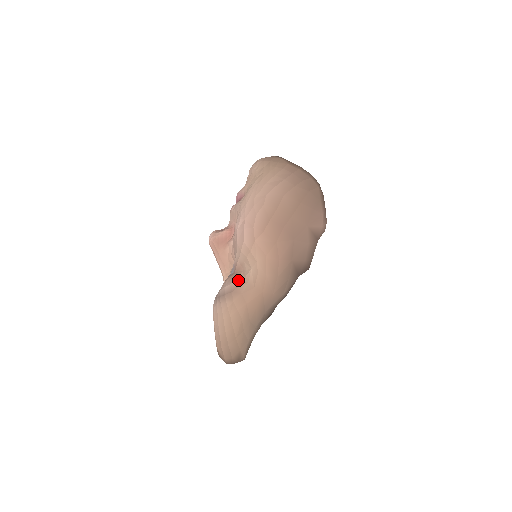
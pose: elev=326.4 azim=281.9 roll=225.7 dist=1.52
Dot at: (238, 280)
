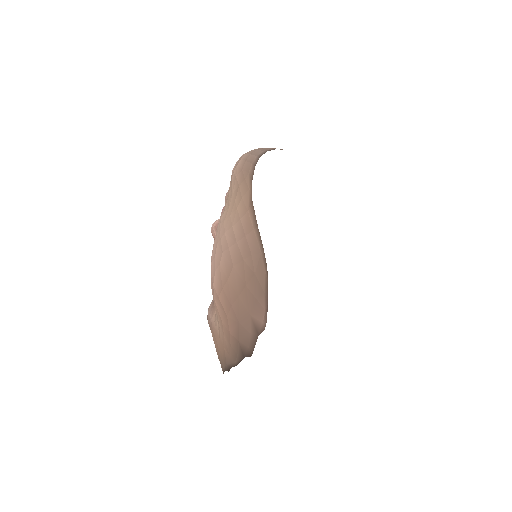
Dot at: (212, 319)
